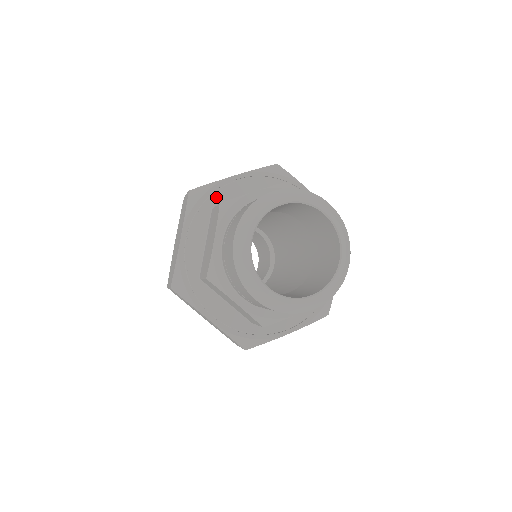
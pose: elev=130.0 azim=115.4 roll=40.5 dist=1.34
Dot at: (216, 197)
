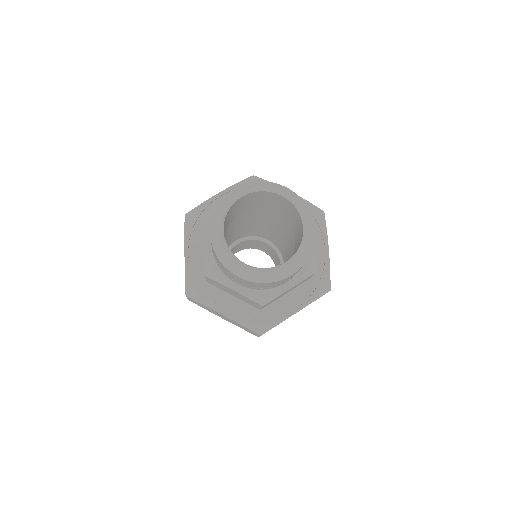
Dot at: occluded
